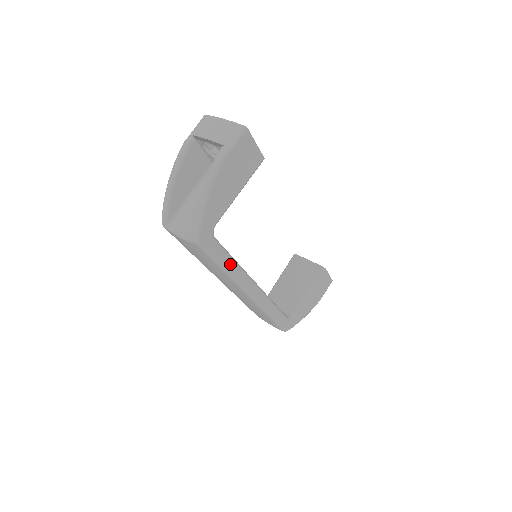
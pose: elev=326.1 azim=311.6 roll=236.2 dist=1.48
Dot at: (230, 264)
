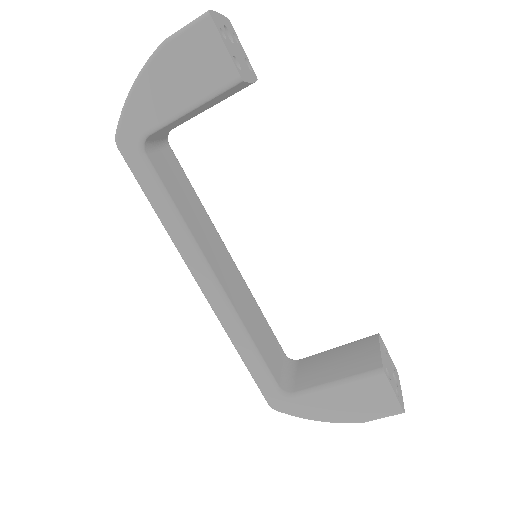
Dot at: (165, 210)
